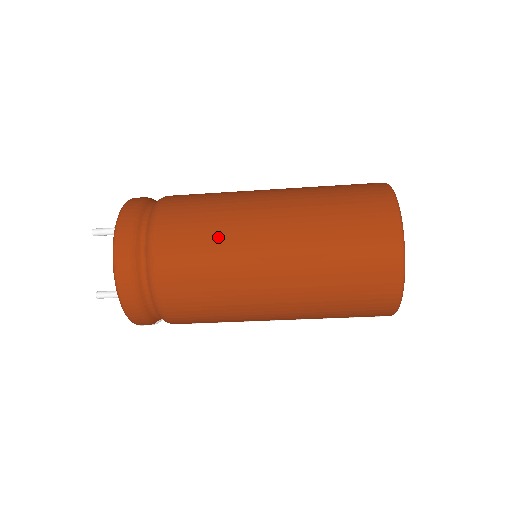
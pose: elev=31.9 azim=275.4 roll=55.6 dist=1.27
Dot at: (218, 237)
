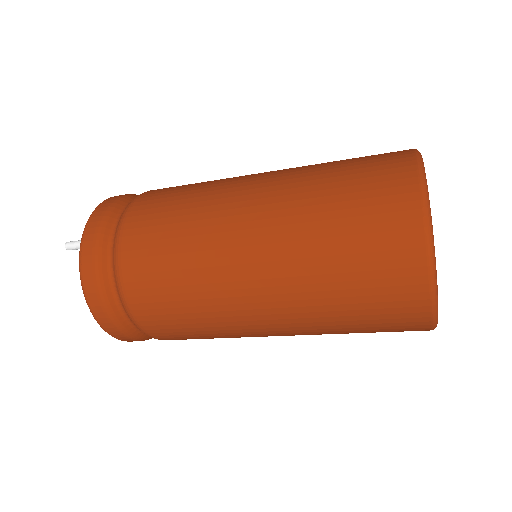
Dot at: (196, 297)
